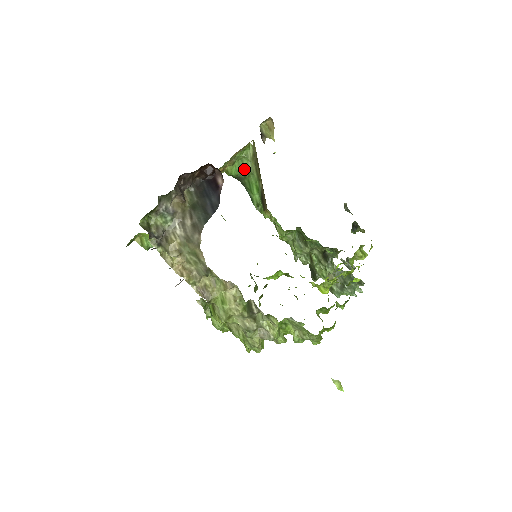
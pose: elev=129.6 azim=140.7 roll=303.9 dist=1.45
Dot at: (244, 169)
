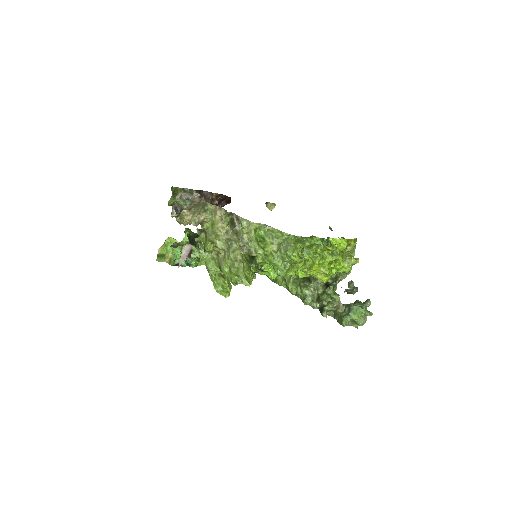
Dot at: occluded
